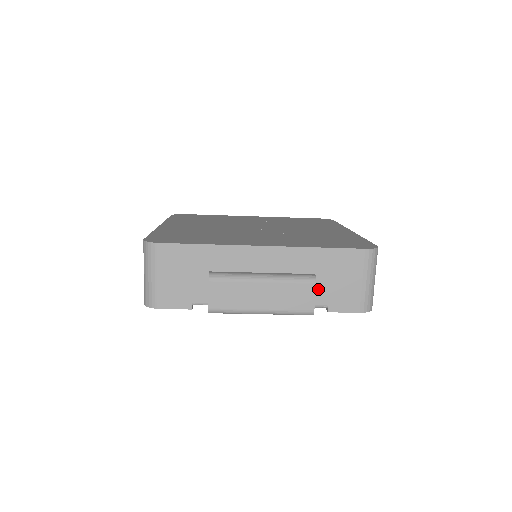
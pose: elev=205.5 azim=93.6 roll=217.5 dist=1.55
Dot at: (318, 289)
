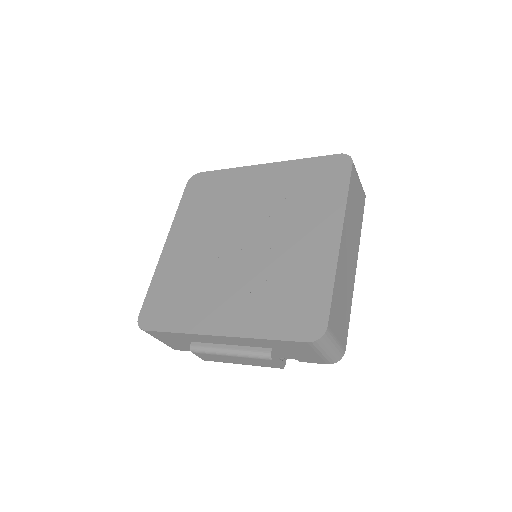
Dot at: (281, 353)
